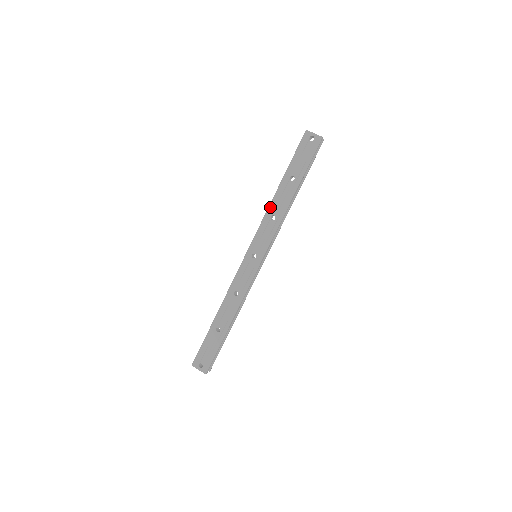
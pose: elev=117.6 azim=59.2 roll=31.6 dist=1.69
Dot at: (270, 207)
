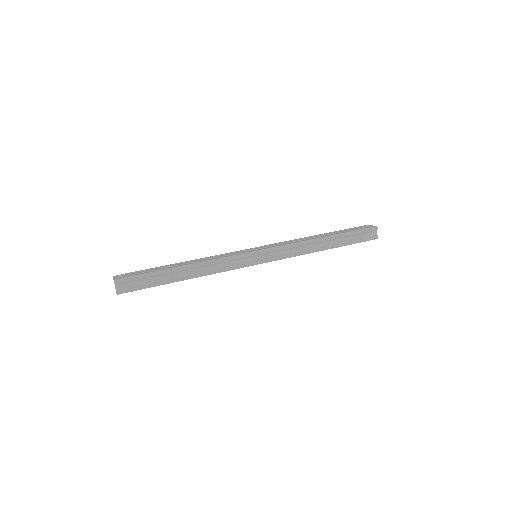
Dot at: (299, 239)
